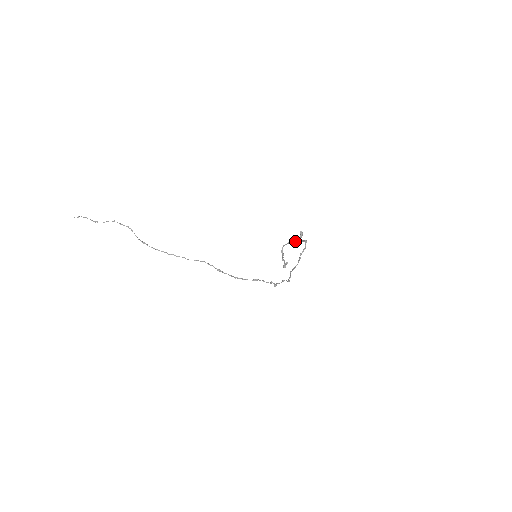
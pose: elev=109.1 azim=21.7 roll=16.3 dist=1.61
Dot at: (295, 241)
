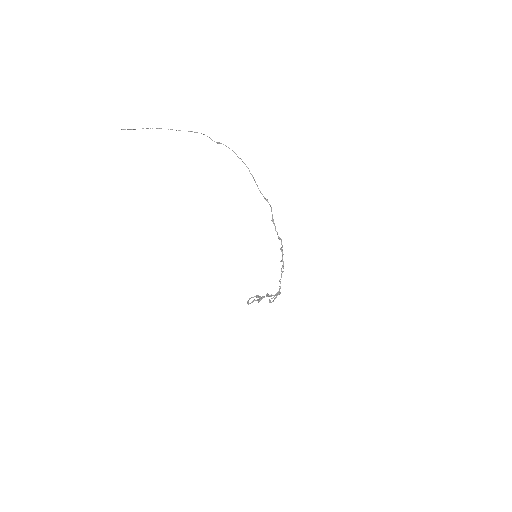
Dot at: occluded
